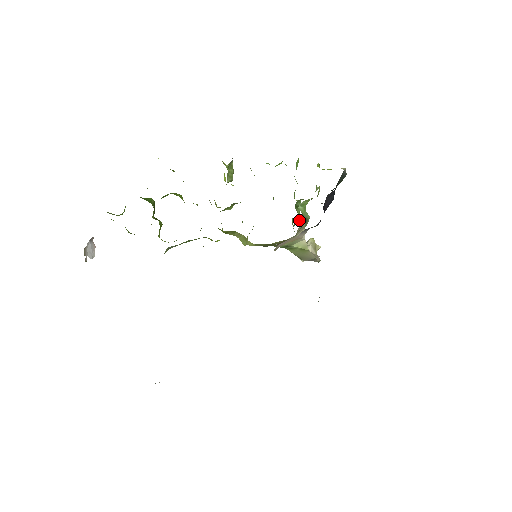
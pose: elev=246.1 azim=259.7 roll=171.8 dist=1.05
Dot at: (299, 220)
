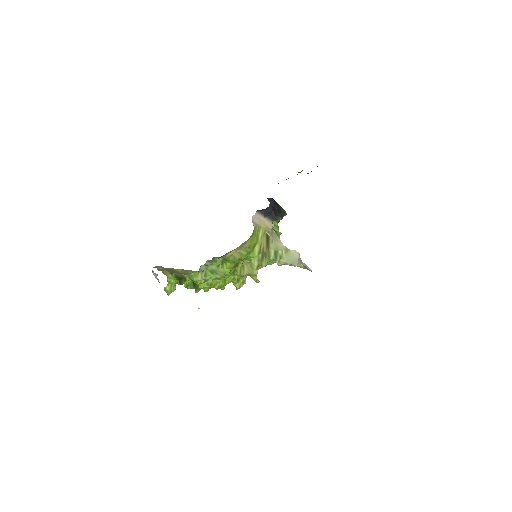
Dot at: occluded
